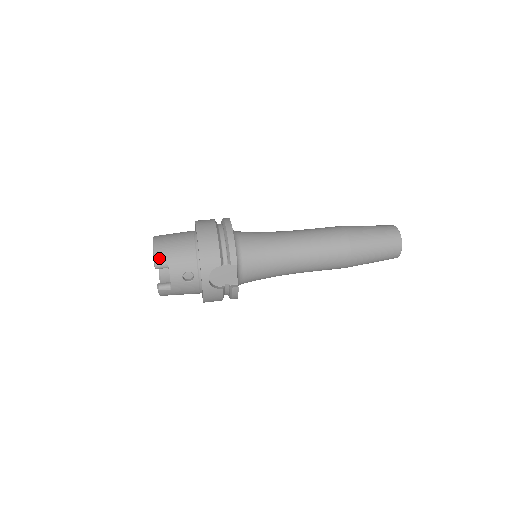
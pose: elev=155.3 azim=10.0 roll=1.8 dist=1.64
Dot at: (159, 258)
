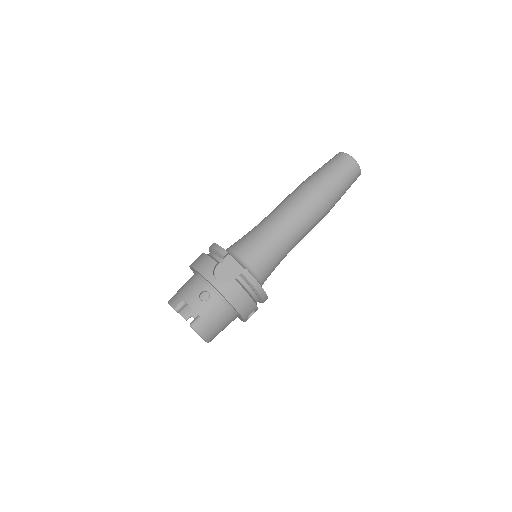
Dot at: (174, 302)
